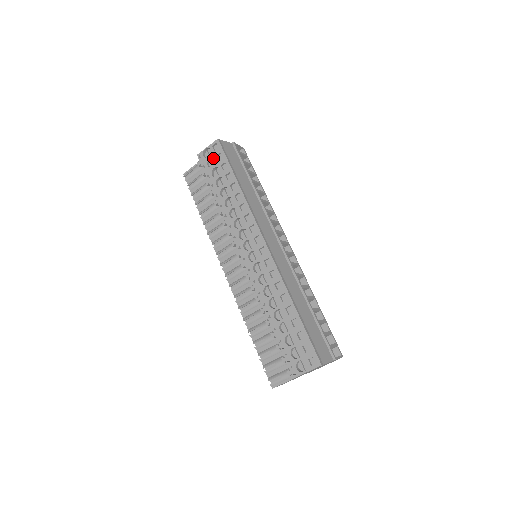
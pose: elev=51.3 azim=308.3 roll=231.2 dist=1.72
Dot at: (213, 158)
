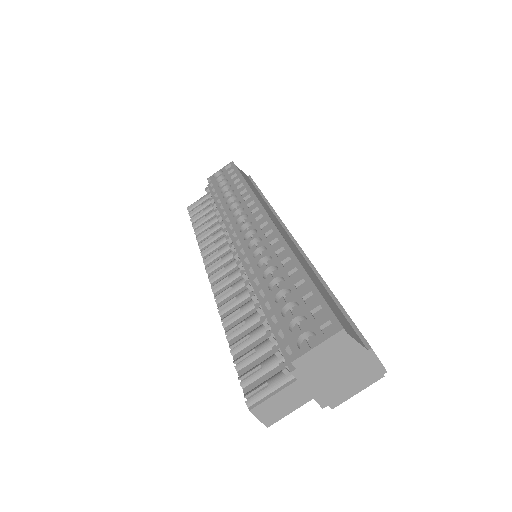
Dot at: (223, 178)
